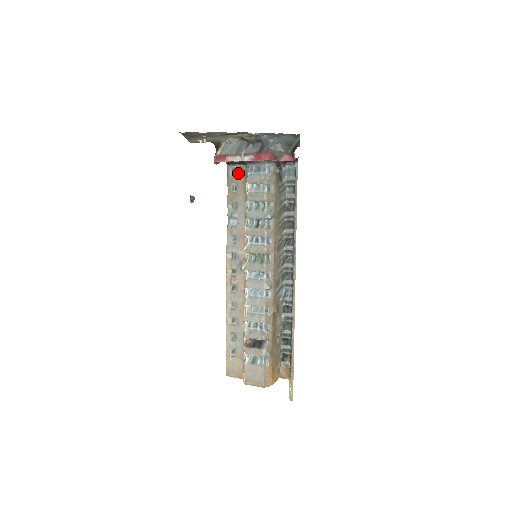
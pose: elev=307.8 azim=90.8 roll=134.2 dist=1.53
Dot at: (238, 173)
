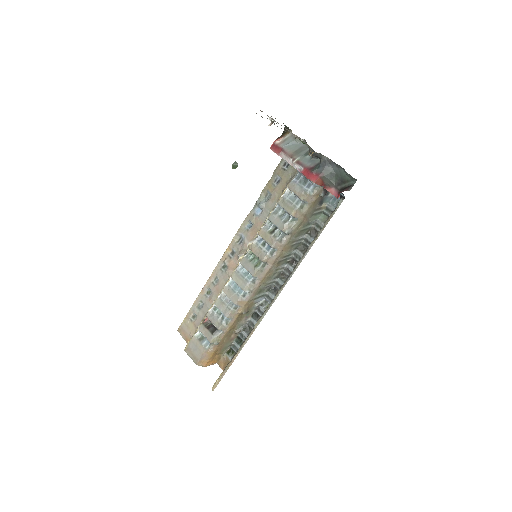
Dot at: (288, 170)
